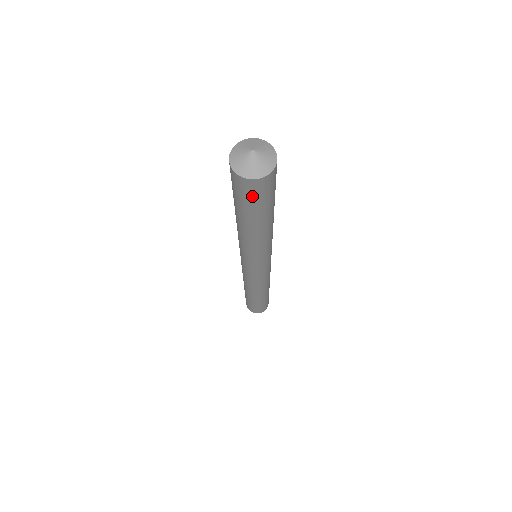
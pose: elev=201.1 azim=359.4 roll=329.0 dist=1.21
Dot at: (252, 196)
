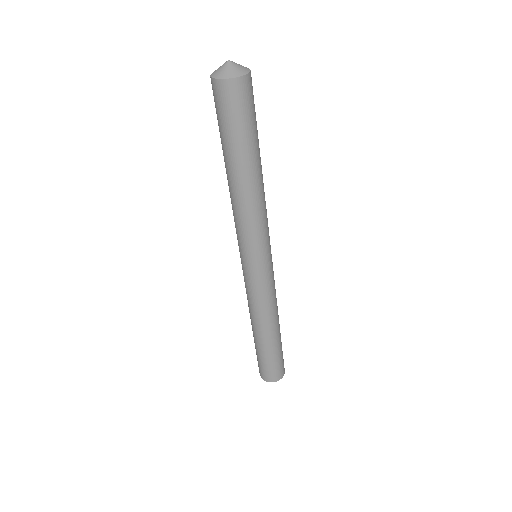
Dot at: (225, 109)
